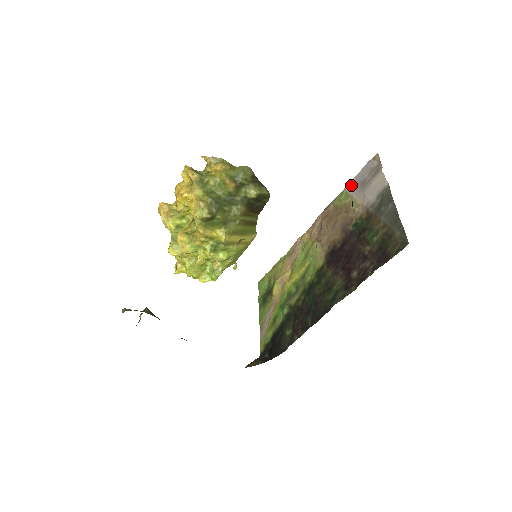
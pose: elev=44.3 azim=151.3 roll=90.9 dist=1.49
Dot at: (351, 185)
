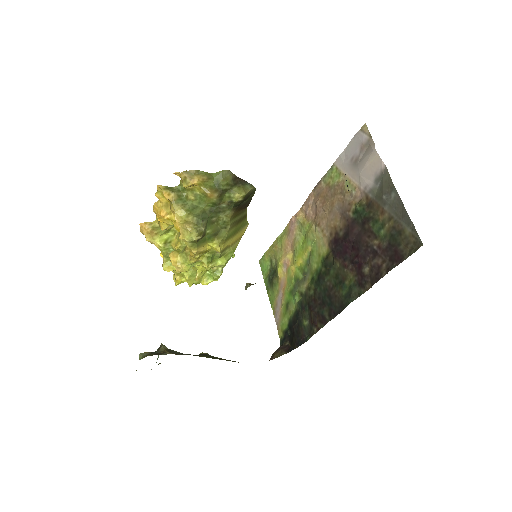
Dot at: (341, 161)
